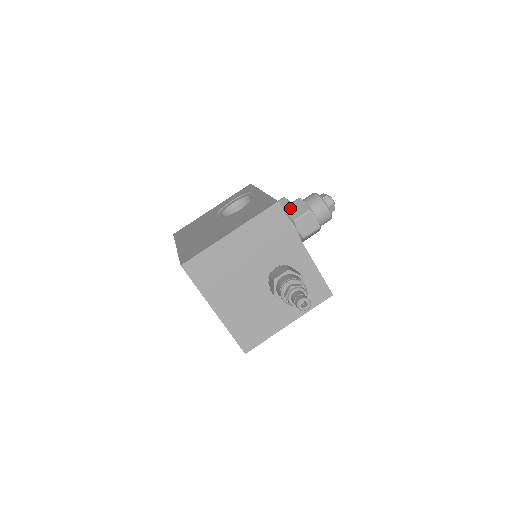
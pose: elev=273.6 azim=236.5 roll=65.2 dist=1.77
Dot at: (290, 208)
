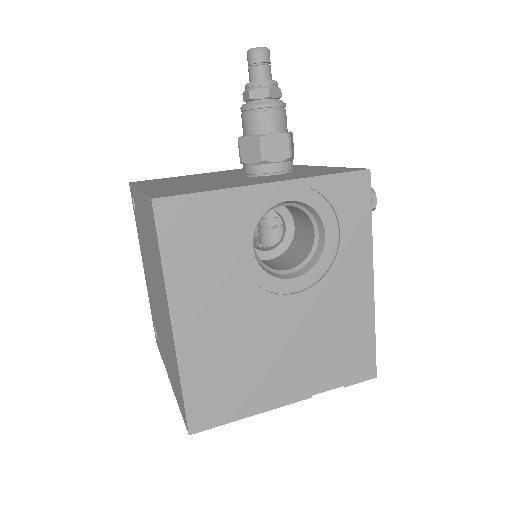
Dot at: occluded
